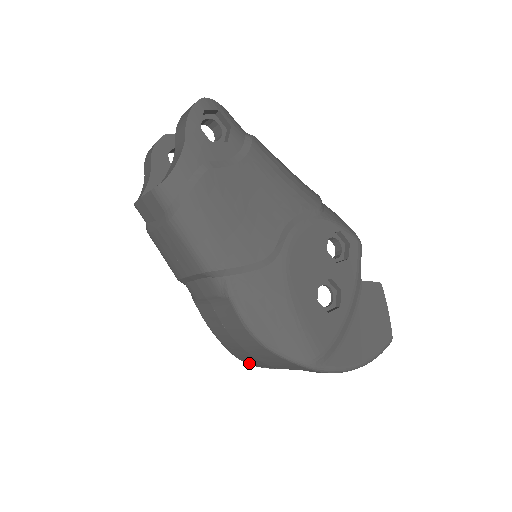
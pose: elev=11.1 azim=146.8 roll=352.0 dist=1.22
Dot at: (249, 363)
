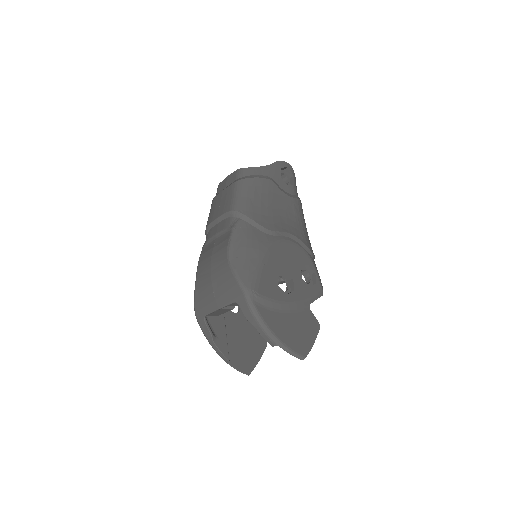
Dot at: (199, 310)
